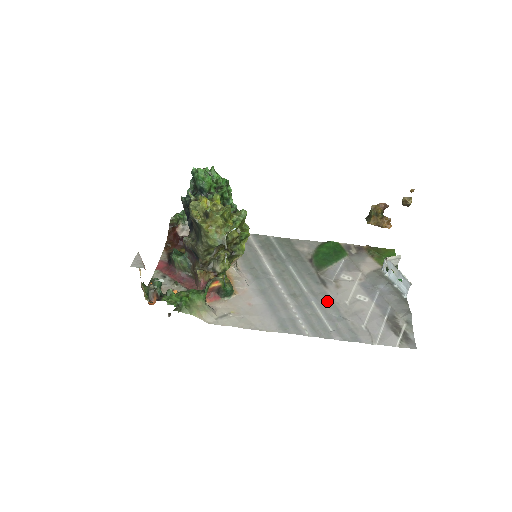
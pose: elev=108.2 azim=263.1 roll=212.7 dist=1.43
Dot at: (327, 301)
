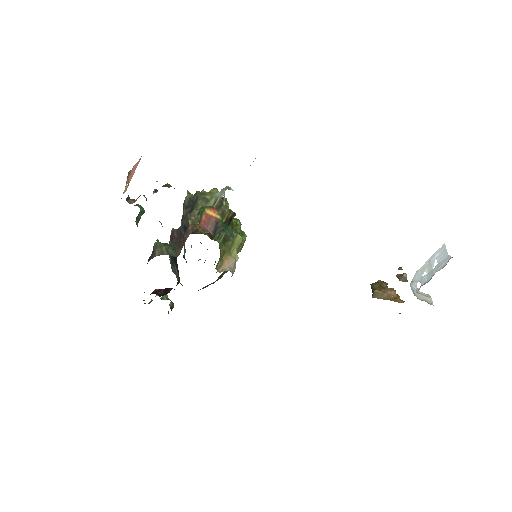
Dot at: occluded
